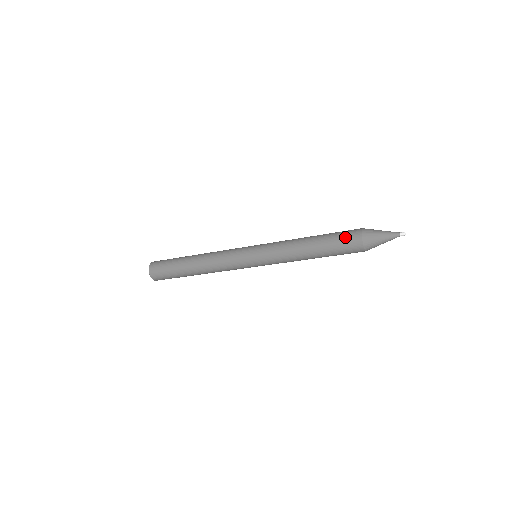
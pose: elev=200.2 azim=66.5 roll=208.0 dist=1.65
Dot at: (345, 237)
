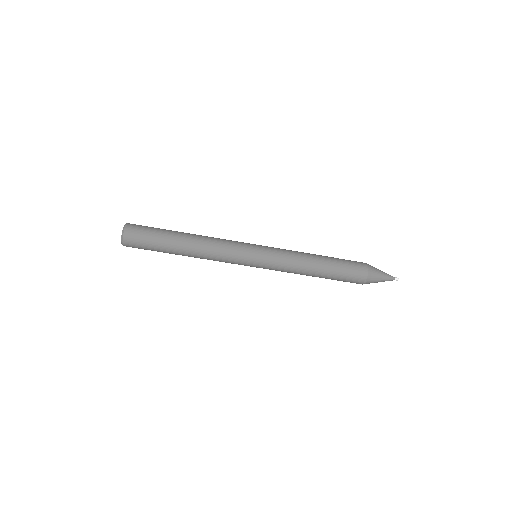
Dot at: (352, 261)
